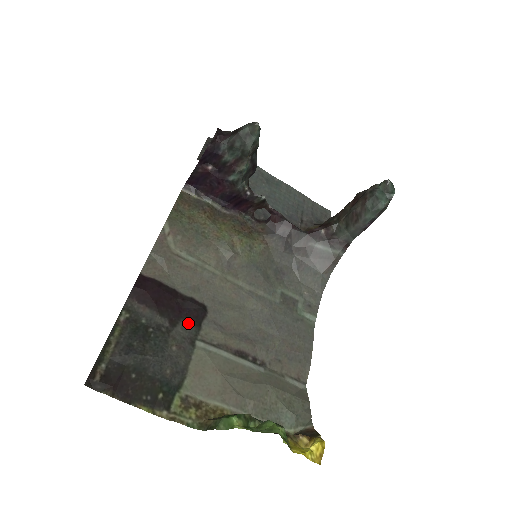
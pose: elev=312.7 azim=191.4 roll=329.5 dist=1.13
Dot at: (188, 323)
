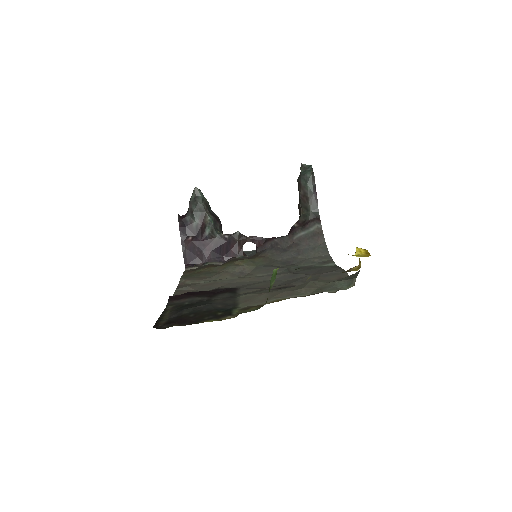
Dot at: (224, 294)
